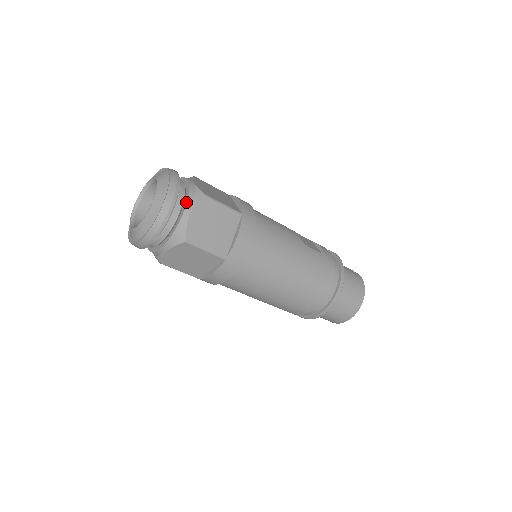
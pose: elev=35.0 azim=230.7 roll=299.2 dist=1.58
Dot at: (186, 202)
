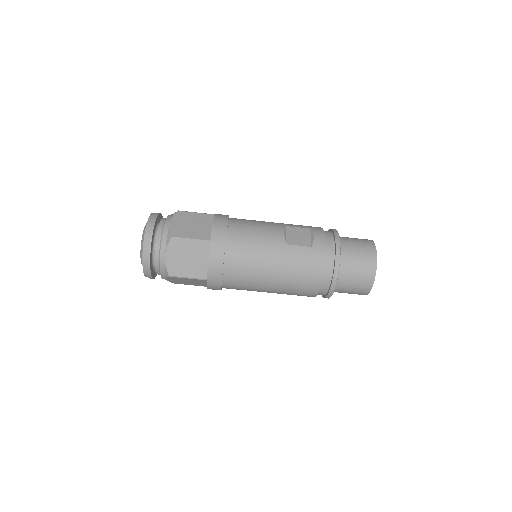
Dot at: (160, 247)
